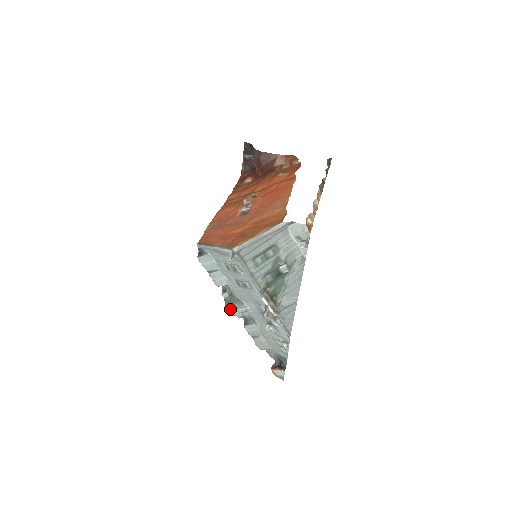
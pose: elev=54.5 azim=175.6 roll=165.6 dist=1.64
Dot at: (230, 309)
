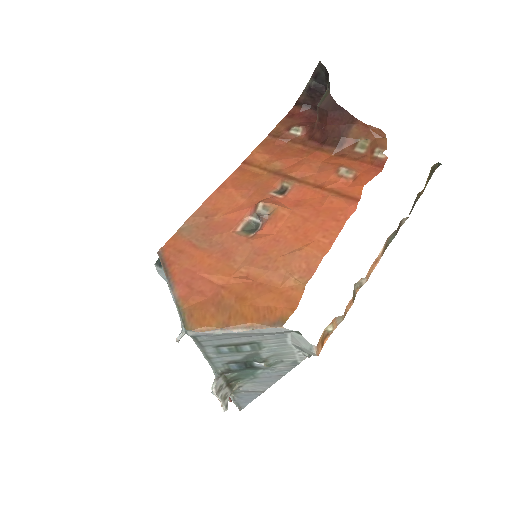
Dot at: occluded
